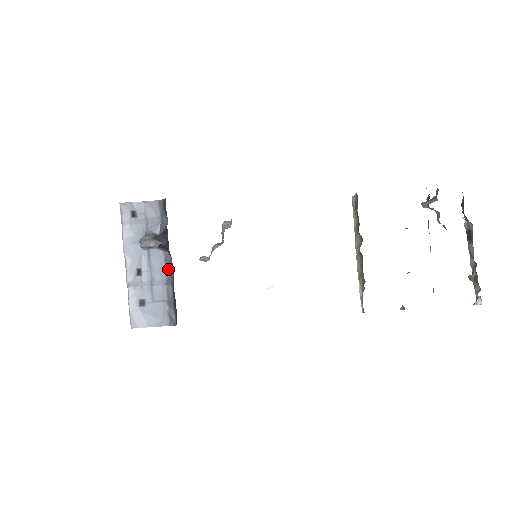
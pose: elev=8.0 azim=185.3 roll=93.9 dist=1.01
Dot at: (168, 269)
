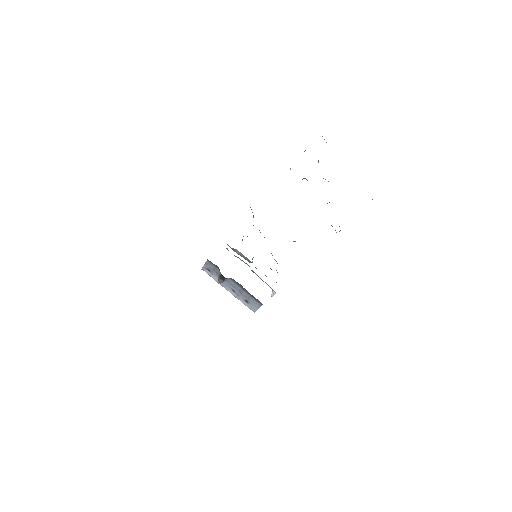
Dot at: (238, 284)
